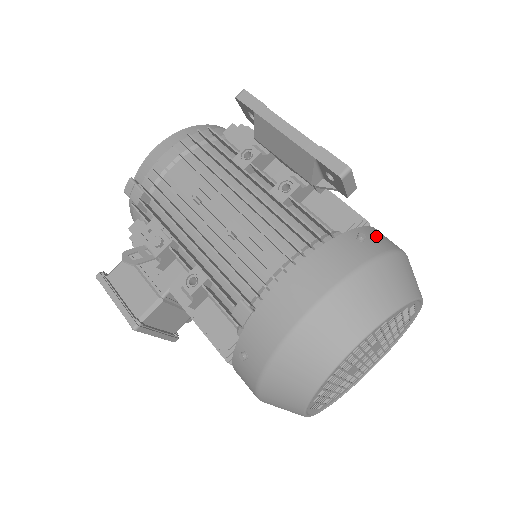
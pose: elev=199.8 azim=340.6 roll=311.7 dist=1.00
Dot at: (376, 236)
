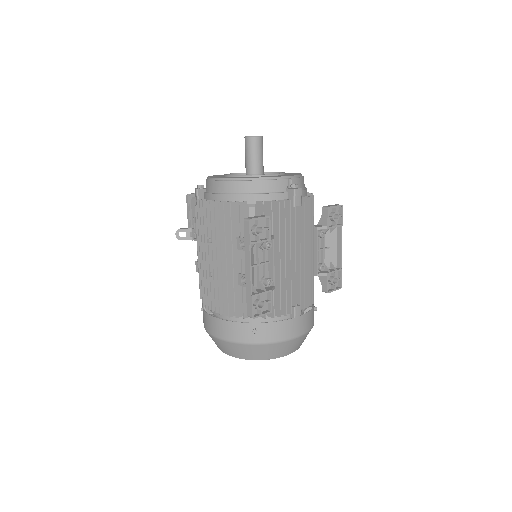
Dot at: (270, 331)
